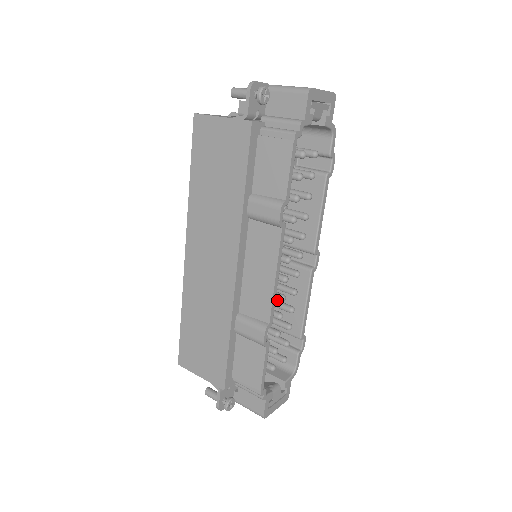
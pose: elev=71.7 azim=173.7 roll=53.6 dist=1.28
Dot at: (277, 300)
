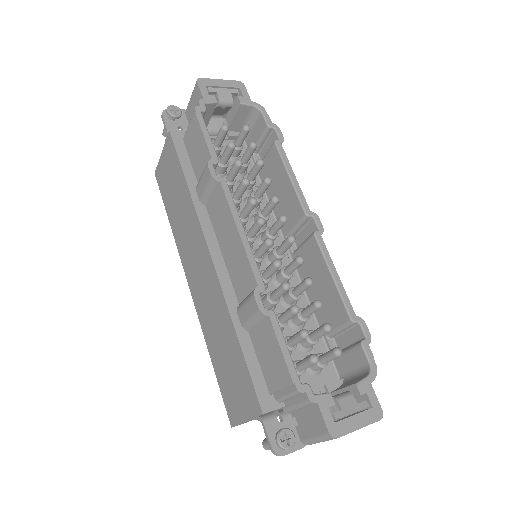
Dot at: (296, 287)
